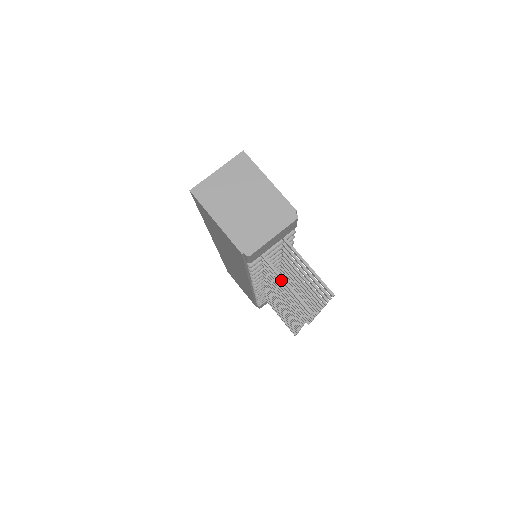
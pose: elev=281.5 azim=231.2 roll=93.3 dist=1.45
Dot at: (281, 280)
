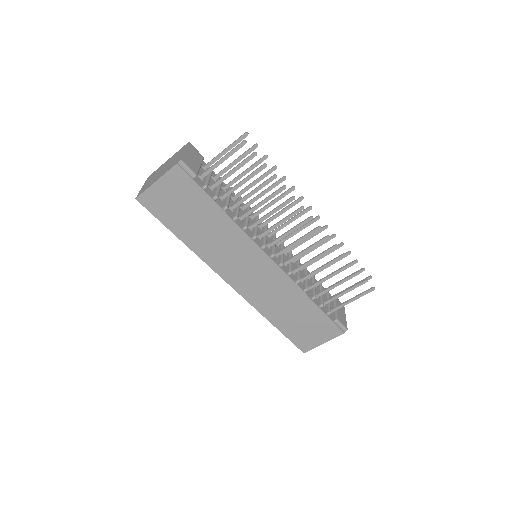
Dot at: (220, 162)
